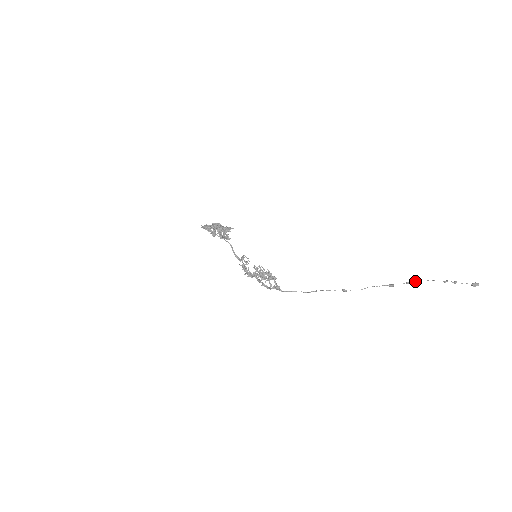
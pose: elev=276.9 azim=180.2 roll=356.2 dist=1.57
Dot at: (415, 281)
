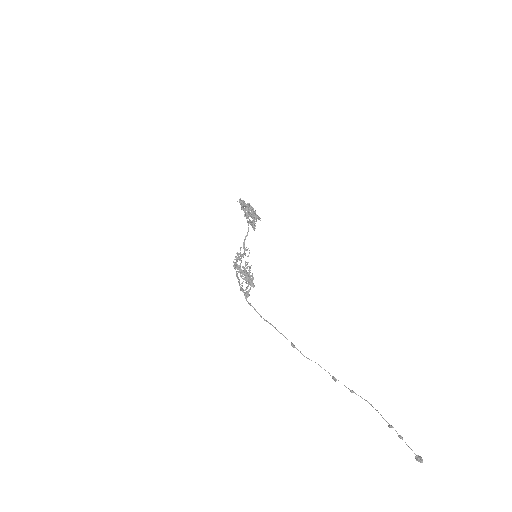
Dot at: occluded
